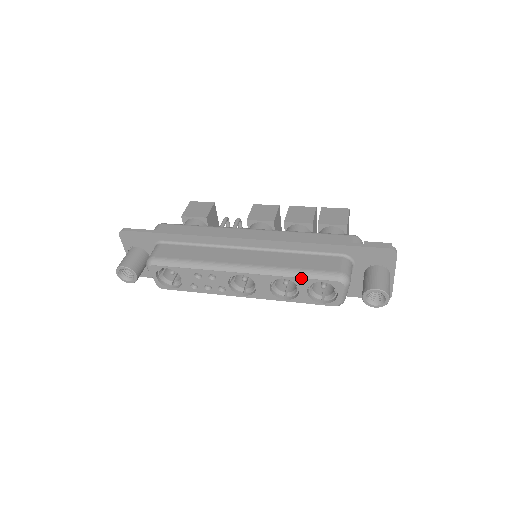
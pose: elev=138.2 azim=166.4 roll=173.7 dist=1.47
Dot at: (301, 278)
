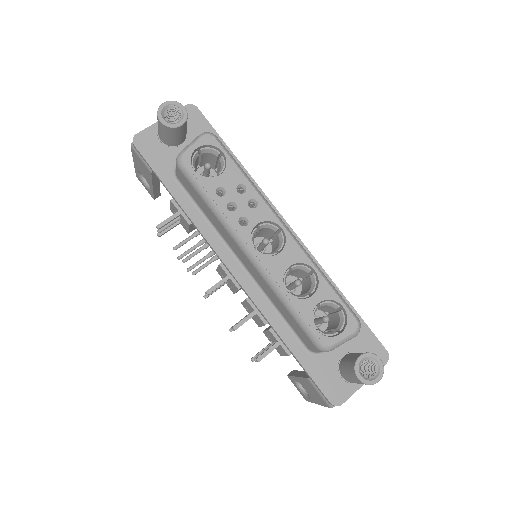
Dot at: (330, 285)
